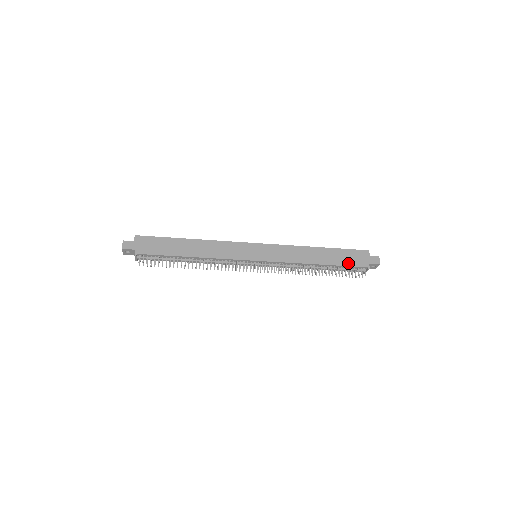
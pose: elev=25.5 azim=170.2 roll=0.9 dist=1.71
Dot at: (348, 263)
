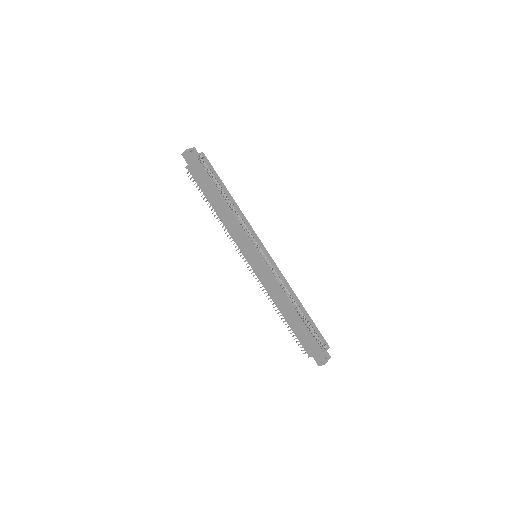
Dot at: (299, 338)
